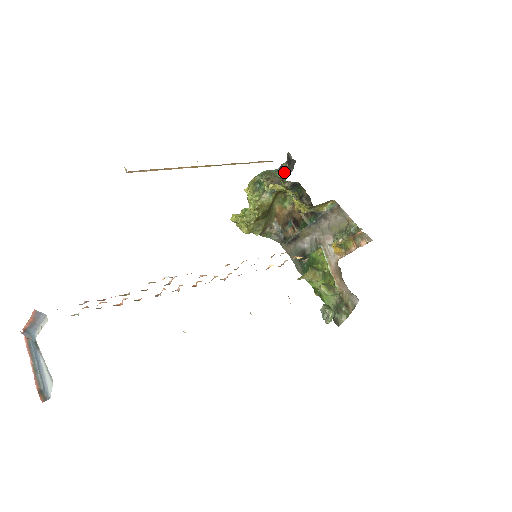
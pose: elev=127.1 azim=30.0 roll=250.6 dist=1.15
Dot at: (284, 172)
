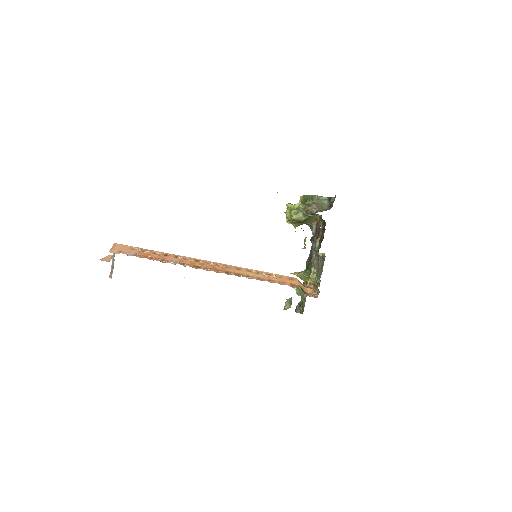
Dot at: (328, 204)
